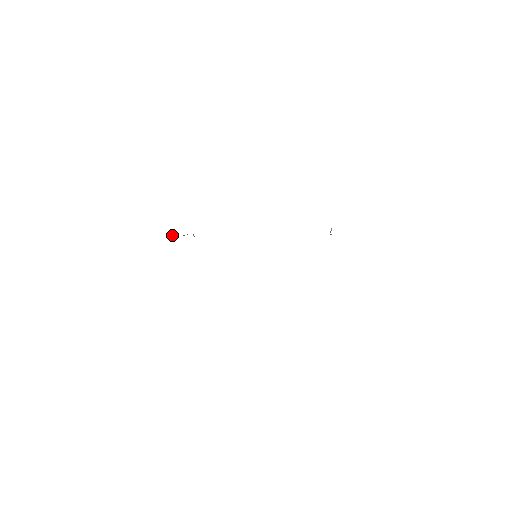
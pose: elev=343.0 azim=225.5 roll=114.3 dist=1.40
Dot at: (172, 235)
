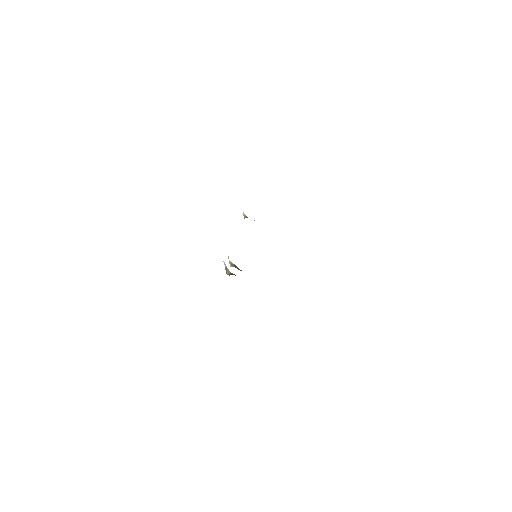
Dot at: occluded
